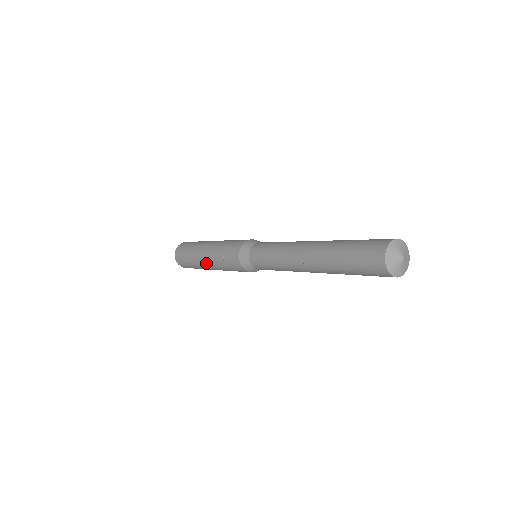
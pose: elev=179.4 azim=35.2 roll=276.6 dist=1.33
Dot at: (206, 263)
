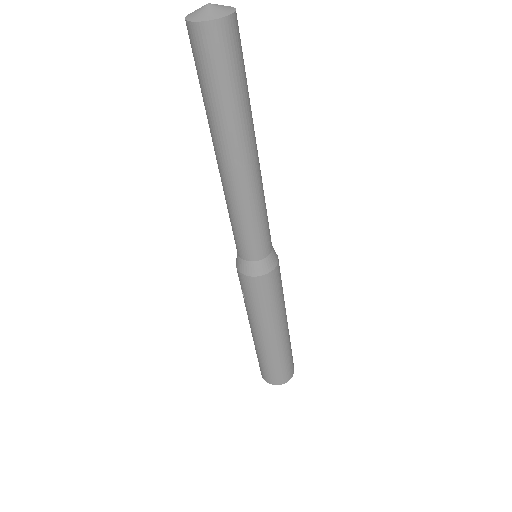
Dot at: (253, 331)
